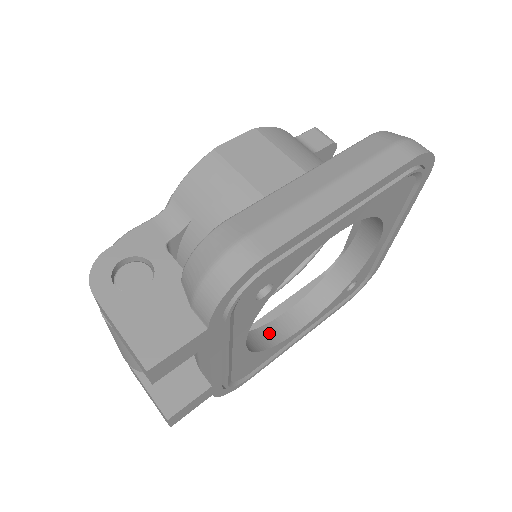
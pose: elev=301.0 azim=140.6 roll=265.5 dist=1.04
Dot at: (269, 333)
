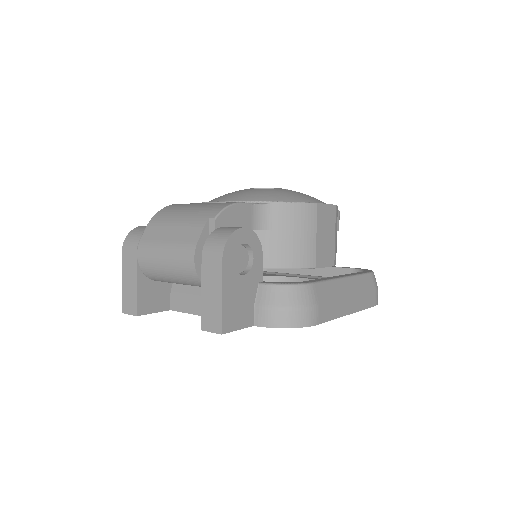
Dot at: occluded
